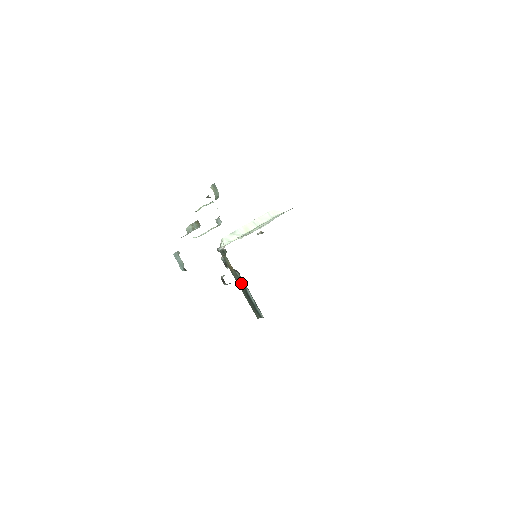
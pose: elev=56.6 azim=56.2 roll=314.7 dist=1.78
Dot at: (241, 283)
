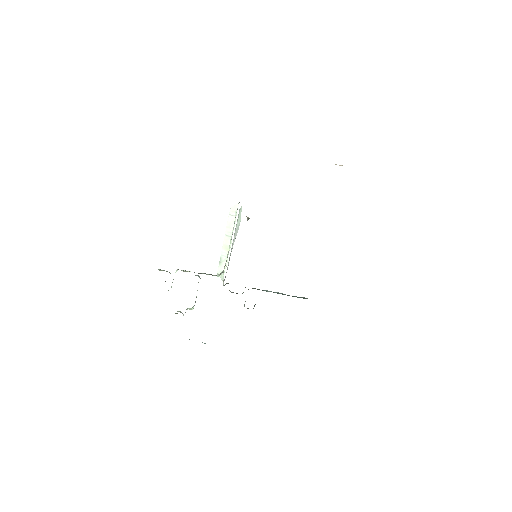
Dot at: occluded
